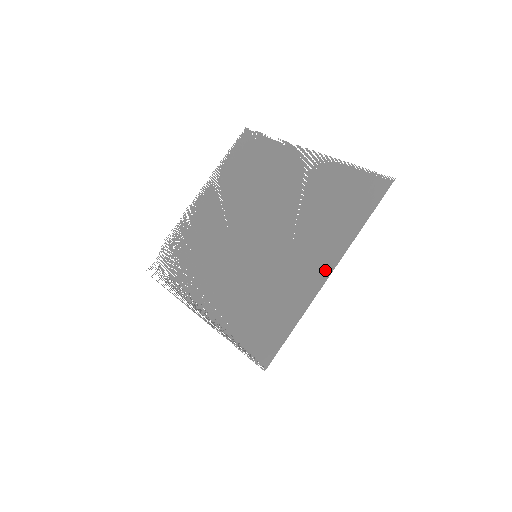
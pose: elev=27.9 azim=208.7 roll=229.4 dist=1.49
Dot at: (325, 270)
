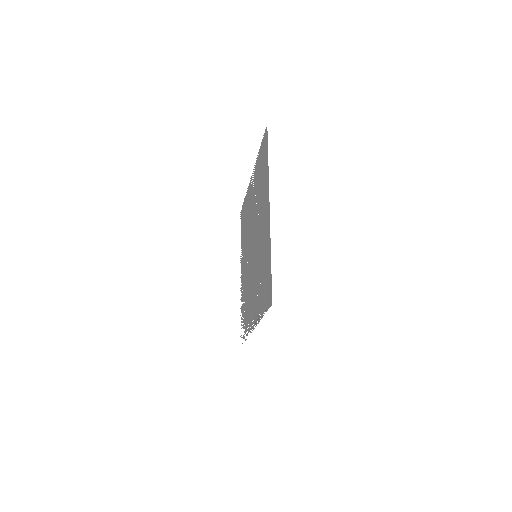
Dot at: (267, 209)
